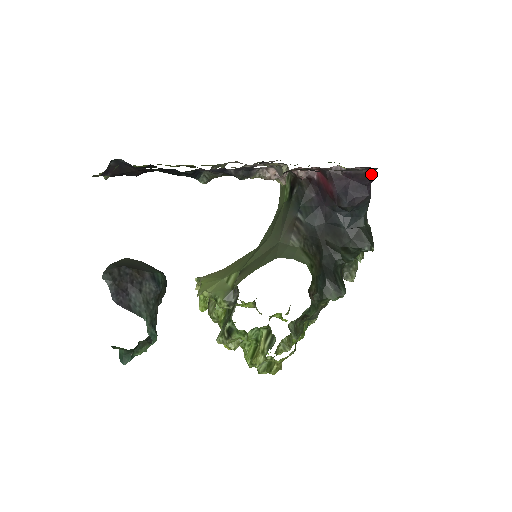
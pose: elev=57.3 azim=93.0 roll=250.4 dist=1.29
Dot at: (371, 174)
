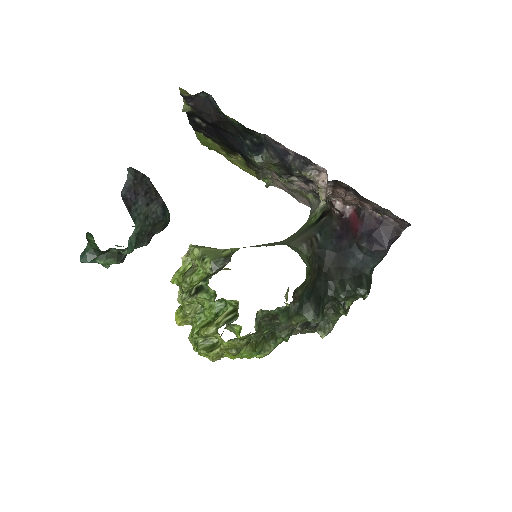
Dot at: (398, 232)
